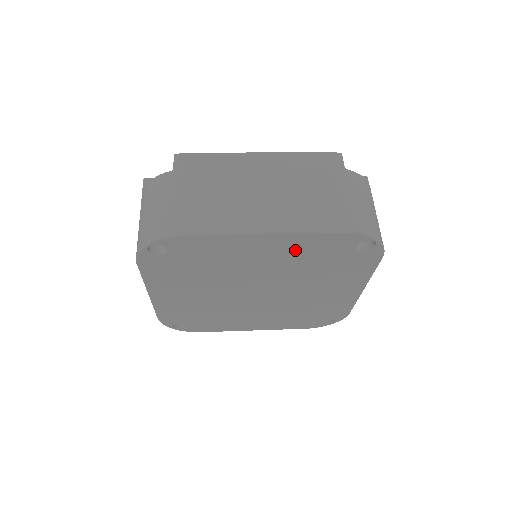
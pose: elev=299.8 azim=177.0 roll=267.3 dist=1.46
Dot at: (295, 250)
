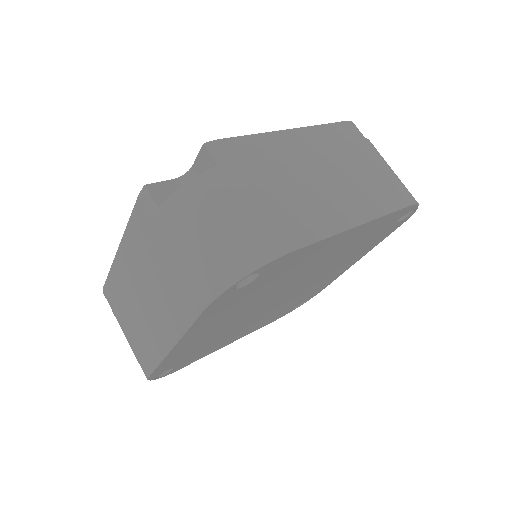
Dot at: (359, 236)
